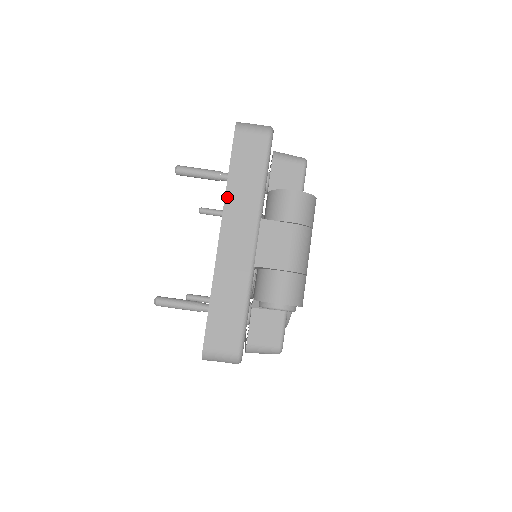
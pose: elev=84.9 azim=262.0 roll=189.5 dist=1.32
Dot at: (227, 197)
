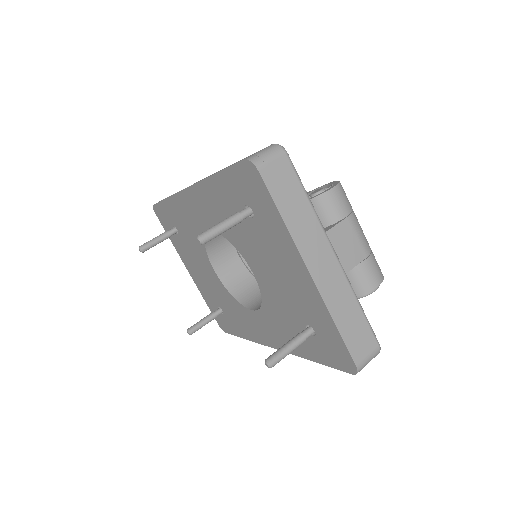
Dot at: (293, 235)
